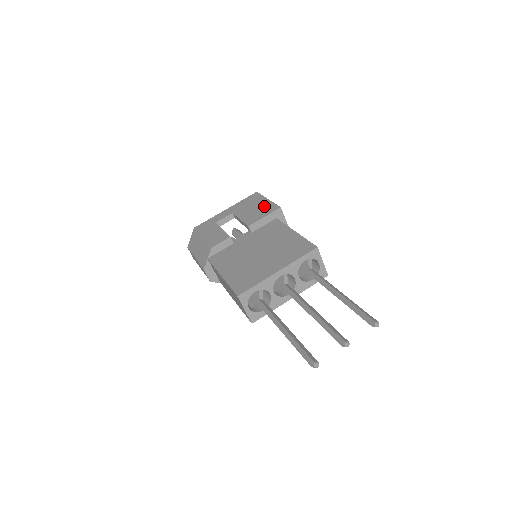
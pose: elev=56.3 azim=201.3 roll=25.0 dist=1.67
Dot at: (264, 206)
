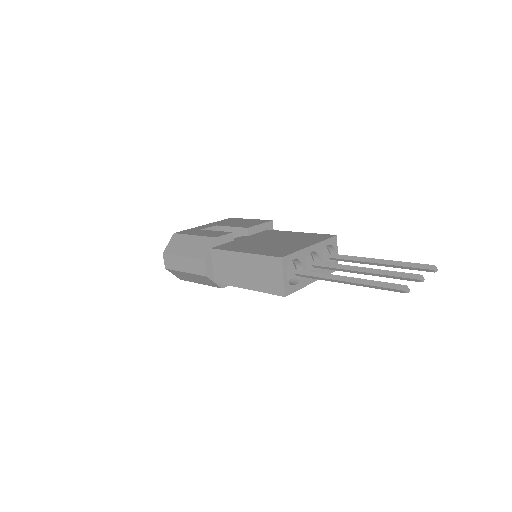
Dot at: (252, 221)
